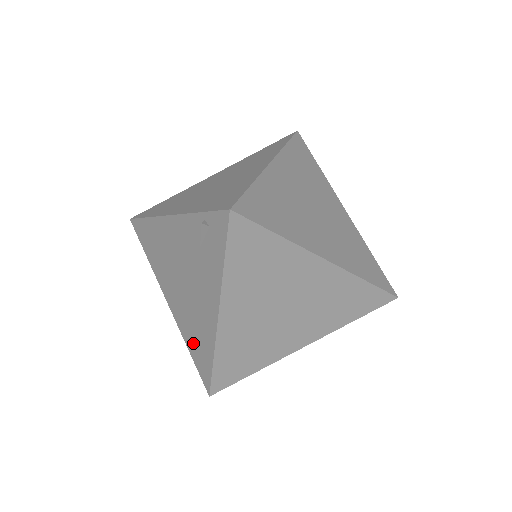
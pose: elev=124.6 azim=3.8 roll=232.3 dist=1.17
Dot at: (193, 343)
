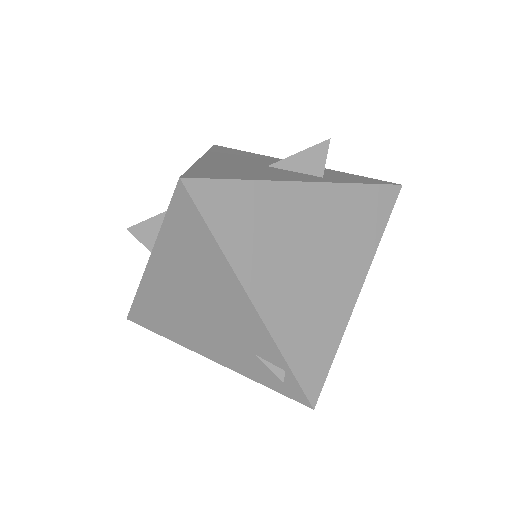
Dot at: (151, 307)
